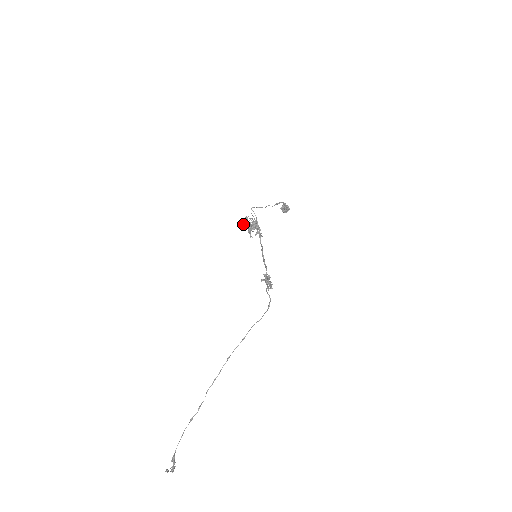
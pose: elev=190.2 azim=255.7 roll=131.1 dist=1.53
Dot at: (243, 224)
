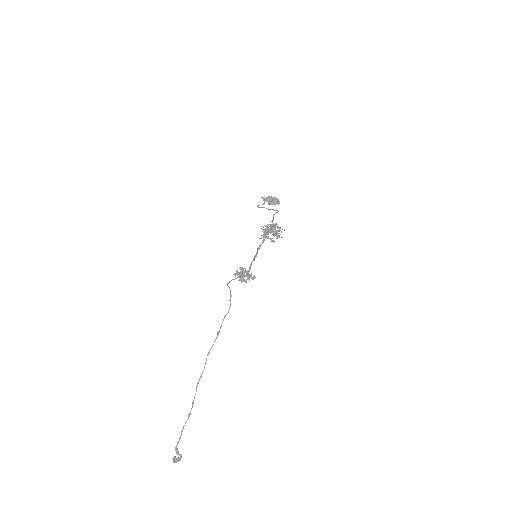
Dot at: occluded
